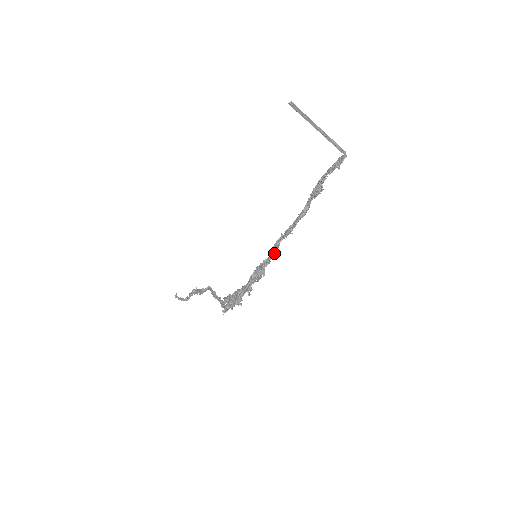
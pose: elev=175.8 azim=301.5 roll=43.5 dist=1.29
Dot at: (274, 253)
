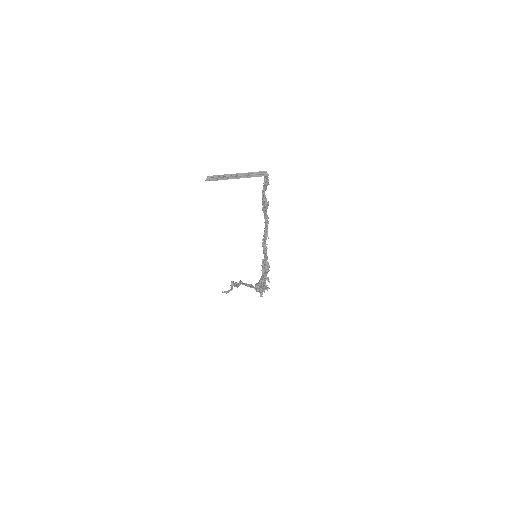
Dot at: (266, 253)
